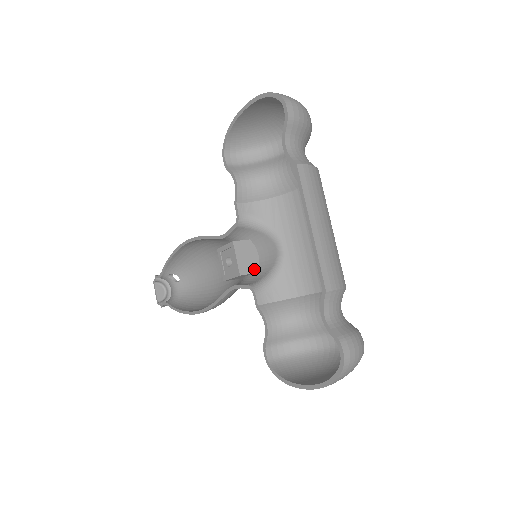
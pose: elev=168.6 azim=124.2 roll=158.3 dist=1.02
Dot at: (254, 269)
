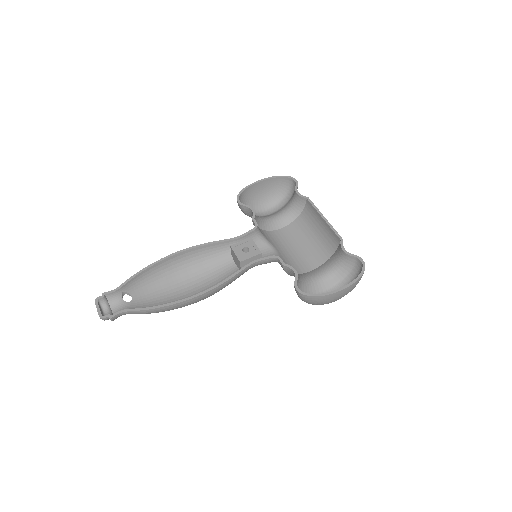
Dot at: occluded
